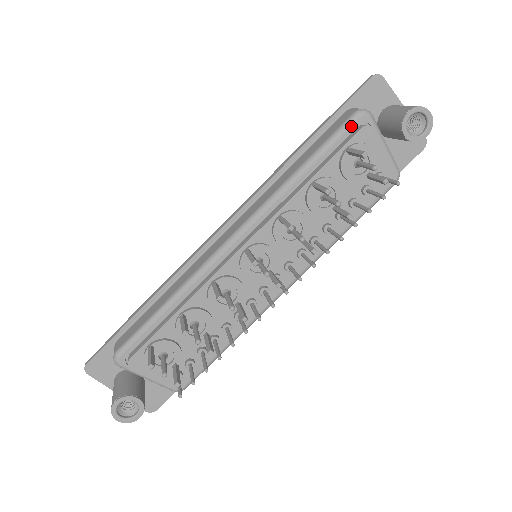
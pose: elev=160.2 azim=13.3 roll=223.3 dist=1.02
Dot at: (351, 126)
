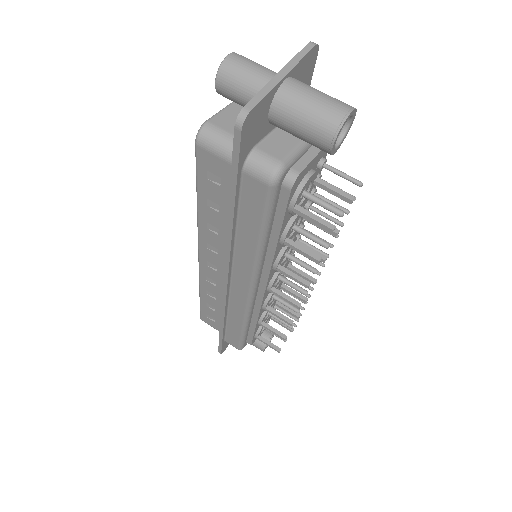
Dot at: (277, 195)
